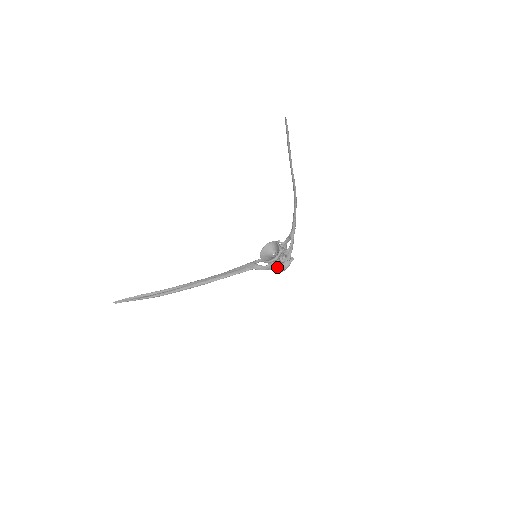
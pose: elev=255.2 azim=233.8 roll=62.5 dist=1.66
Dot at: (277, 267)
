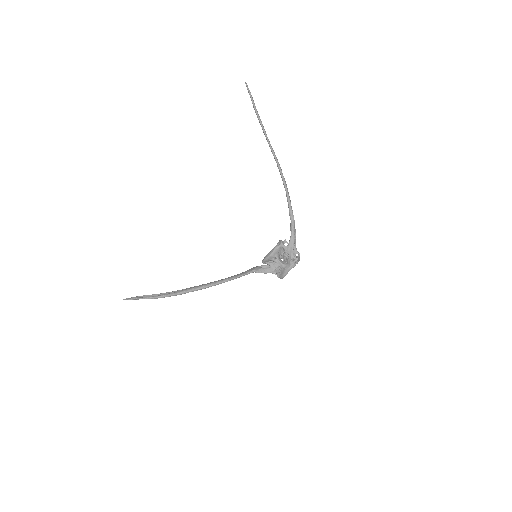
Dot at: (280, 270)
